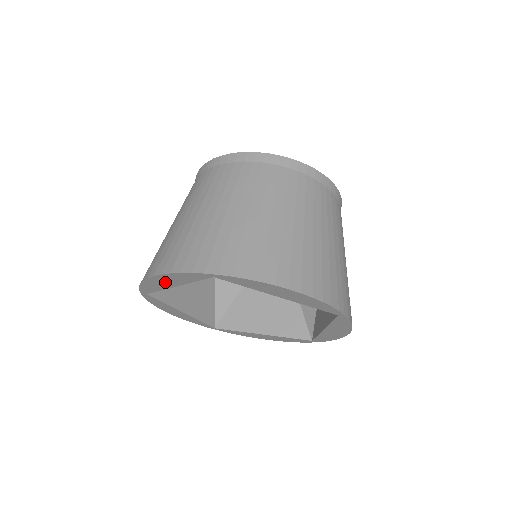
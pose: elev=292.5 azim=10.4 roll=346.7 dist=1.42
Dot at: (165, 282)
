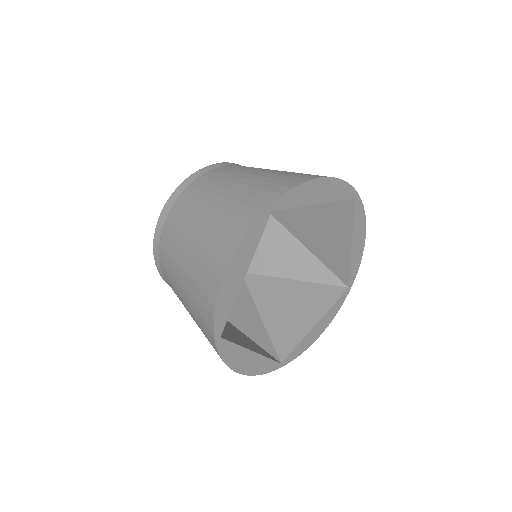
Dot at: (236, 276)
